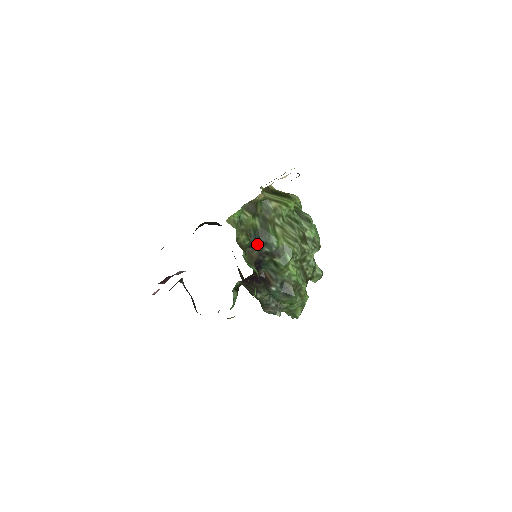
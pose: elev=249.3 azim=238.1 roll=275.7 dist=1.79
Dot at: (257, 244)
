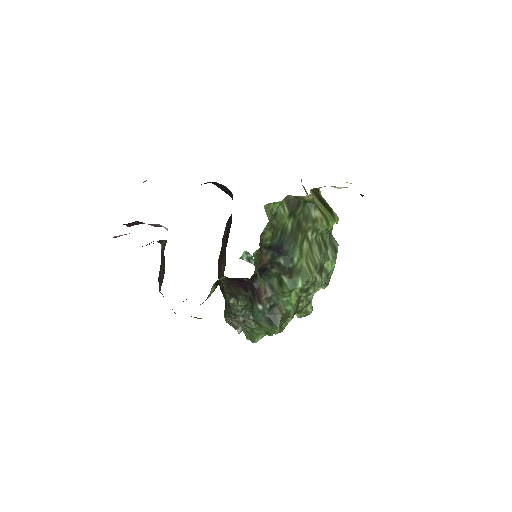
Dot at: (276, 249)
